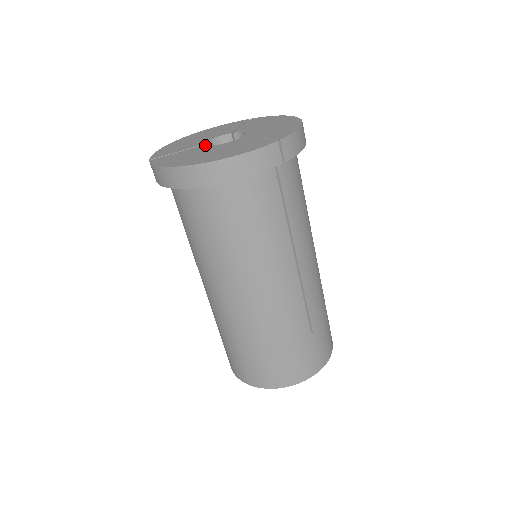
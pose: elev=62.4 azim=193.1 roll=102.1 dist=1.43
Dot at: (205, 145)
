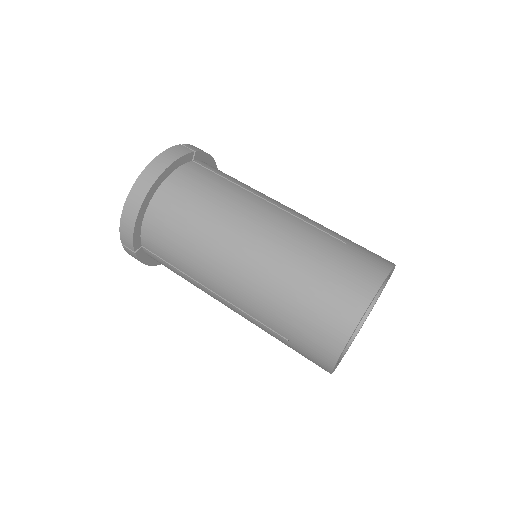
Dot at: occluded
